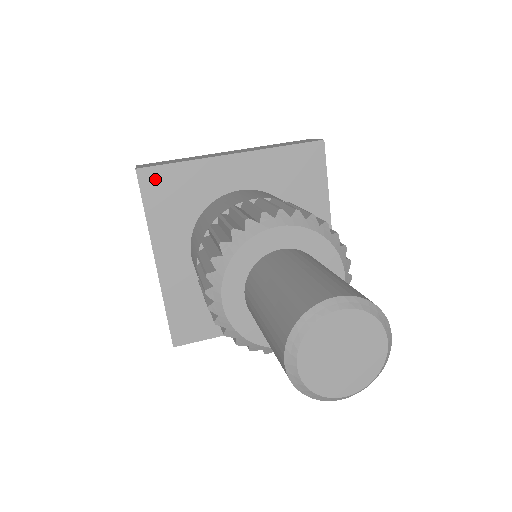
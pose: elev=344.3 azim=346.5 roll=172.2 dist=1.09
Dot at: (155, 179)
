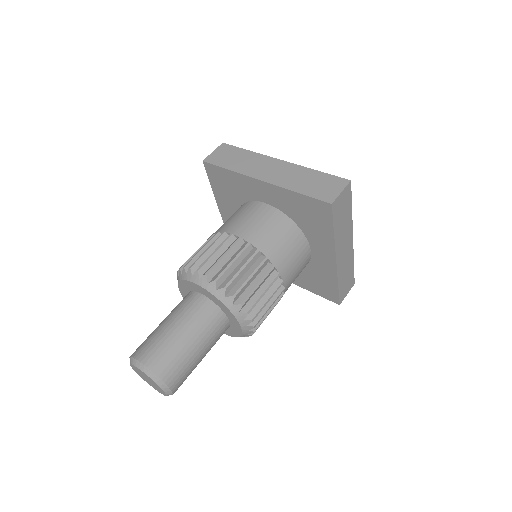
Dot at: (214, 172)
